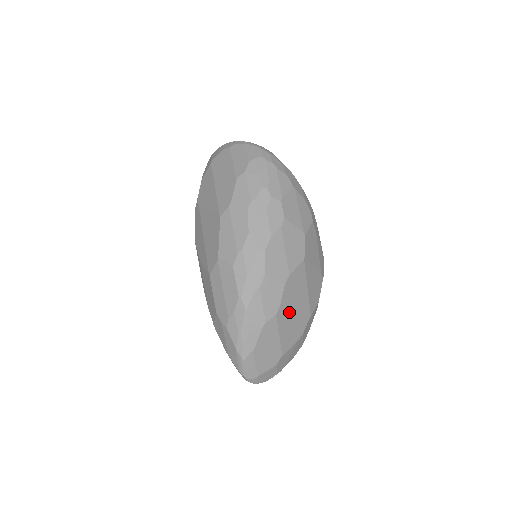
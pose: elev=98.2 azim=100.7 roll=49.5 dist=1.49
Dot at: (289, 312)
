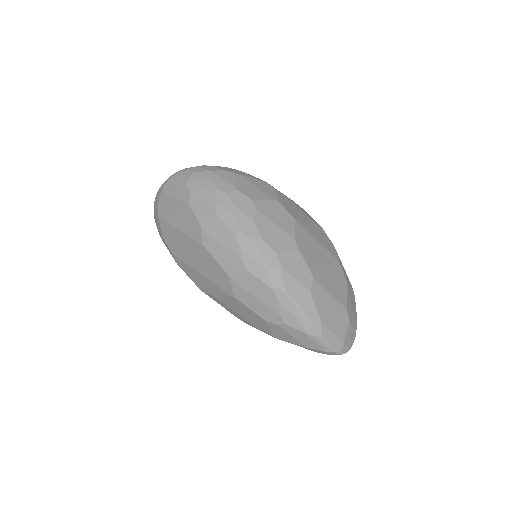
Dot at: (321, 269)
